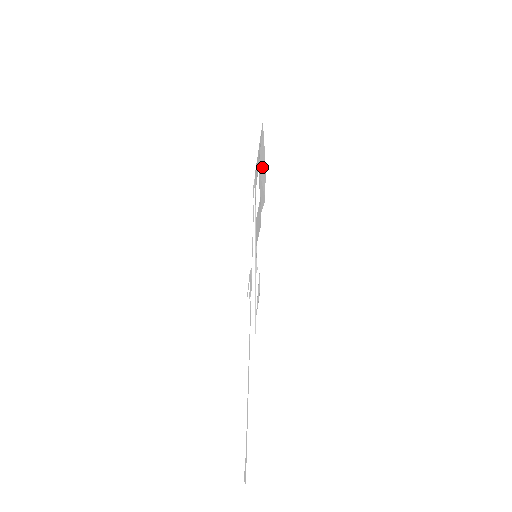
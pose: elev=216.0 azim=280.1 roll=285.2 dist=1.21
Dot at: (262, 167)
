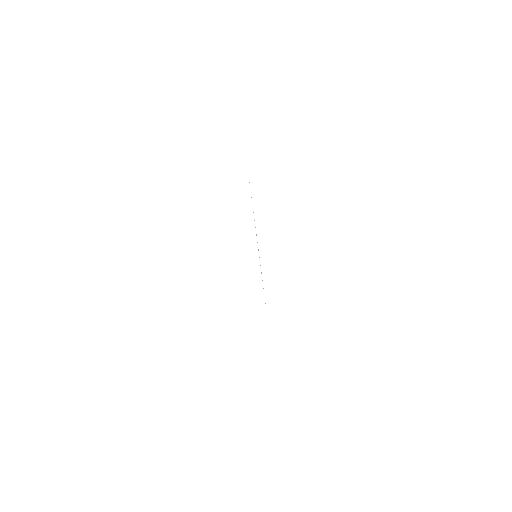
Dot at: occluded
